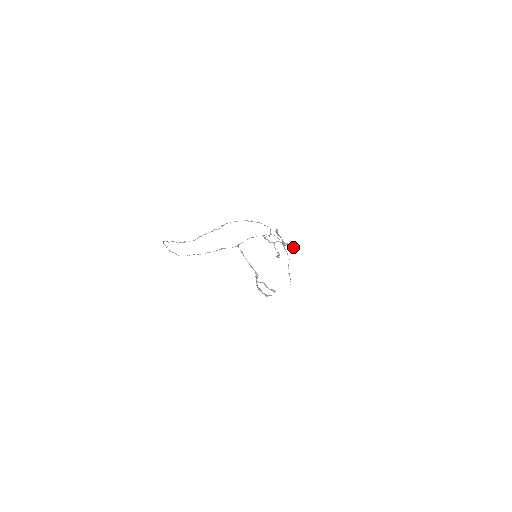
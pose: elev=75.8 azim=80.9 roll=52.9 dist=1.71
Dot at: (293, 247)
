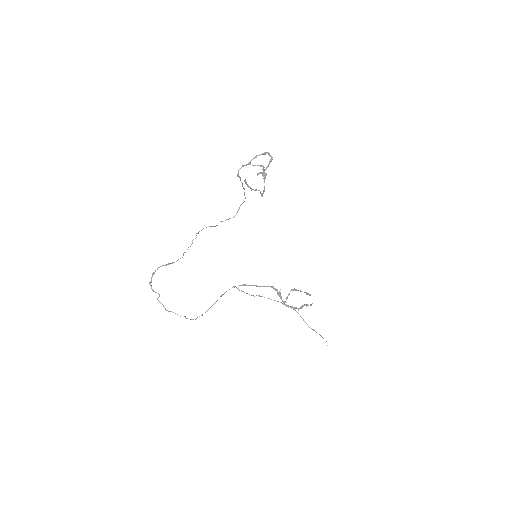
Dot at: (267, 153)
